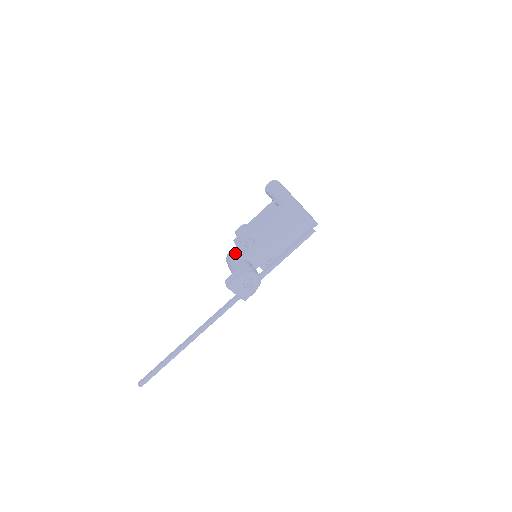
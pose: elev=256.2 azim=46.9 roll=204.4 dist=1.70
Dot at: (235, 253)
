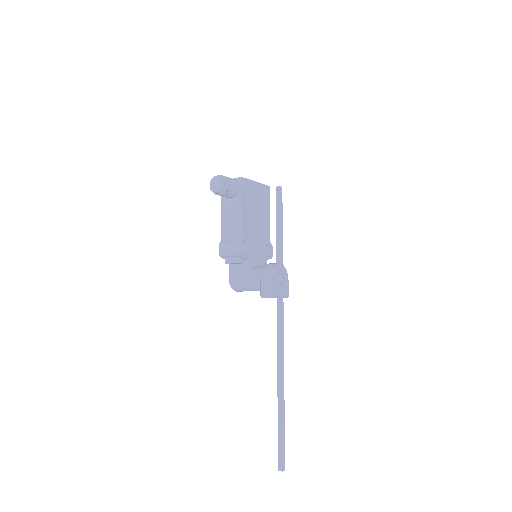
Dot at: (237, 273)
